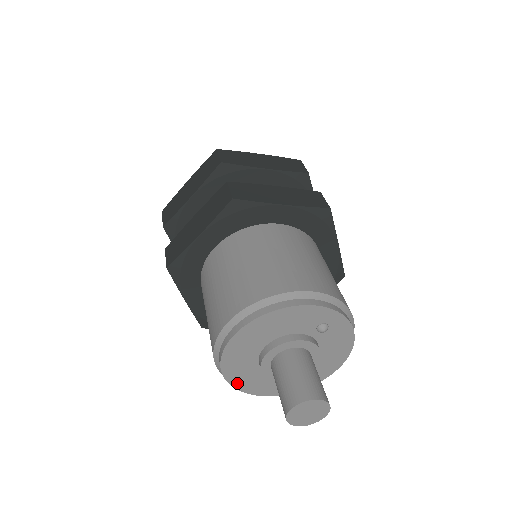
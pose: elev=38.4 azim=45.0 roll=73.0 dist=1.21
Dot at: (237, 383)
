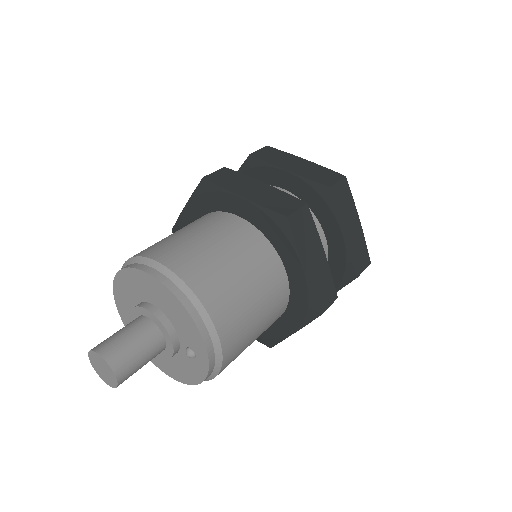
Dot at: (117, 289)
